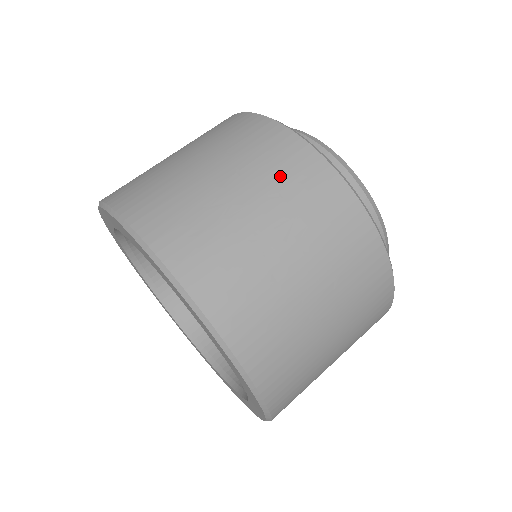
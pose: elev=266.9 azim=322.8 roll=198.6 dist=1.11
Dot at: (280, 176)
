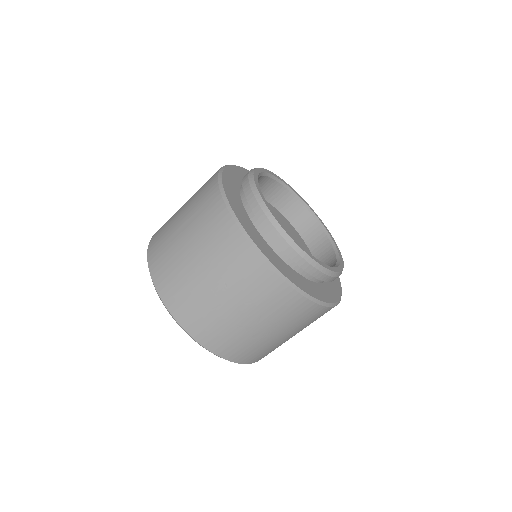
Dot at: (252, 291)
